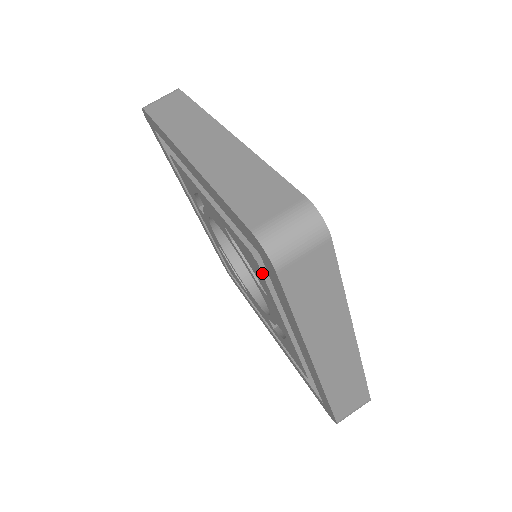
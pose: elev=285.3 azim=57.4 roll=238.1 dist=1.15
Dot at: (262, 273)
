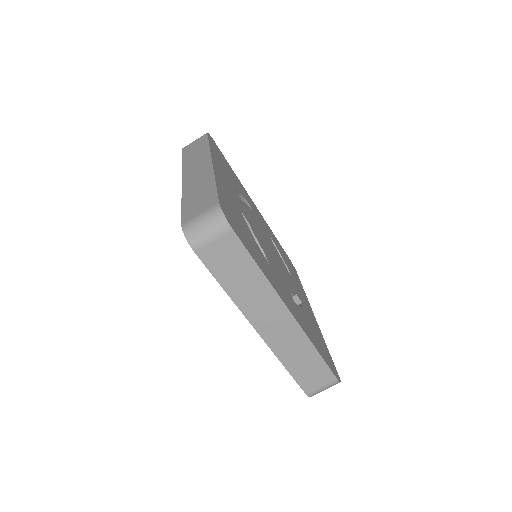
Dot at: occluded
